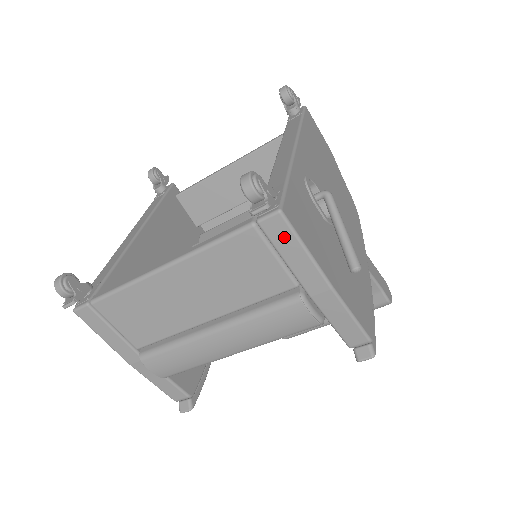
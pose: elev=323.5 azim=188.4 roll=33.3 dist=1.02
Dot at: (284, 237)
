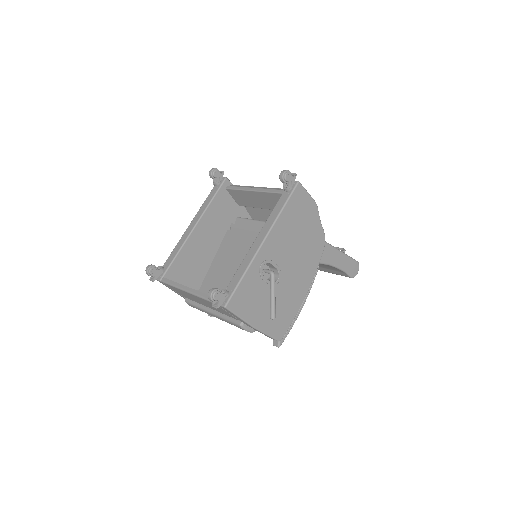
Dot at: (229, 312)
